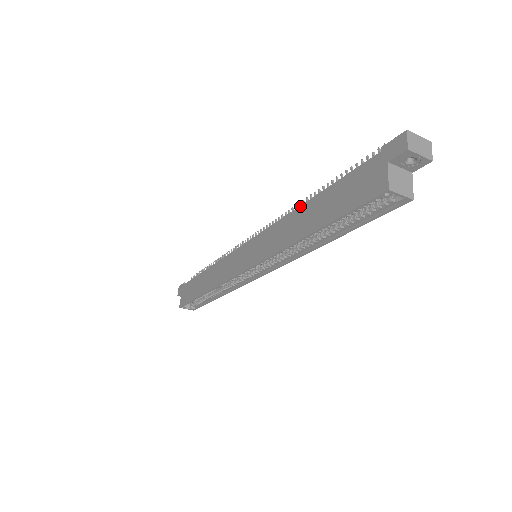
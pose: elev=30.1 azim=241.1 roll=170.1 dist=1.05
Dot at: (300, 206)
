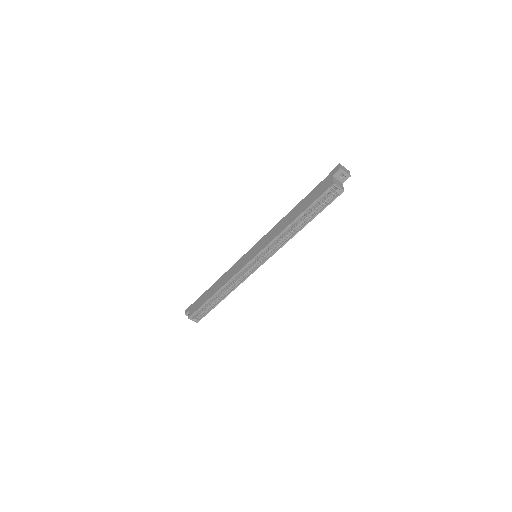
Dot at: (287, 214)
